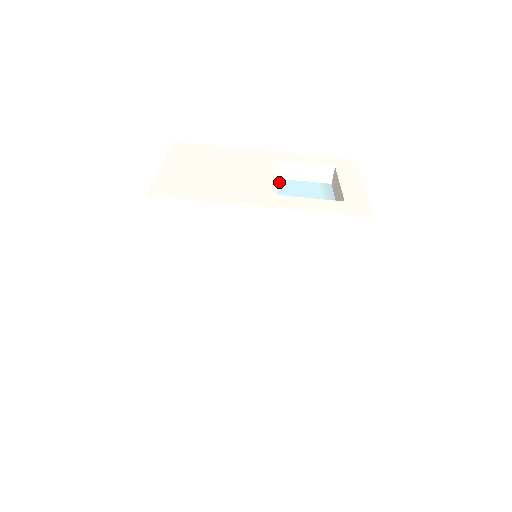
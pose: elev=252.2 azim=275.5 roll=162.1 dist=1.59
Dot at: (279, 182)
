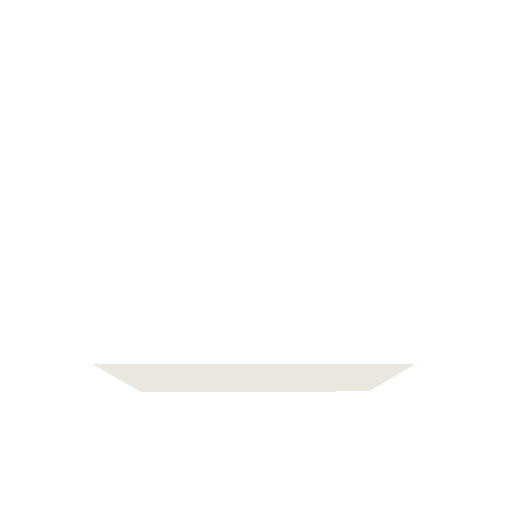
Dot at: occluded
